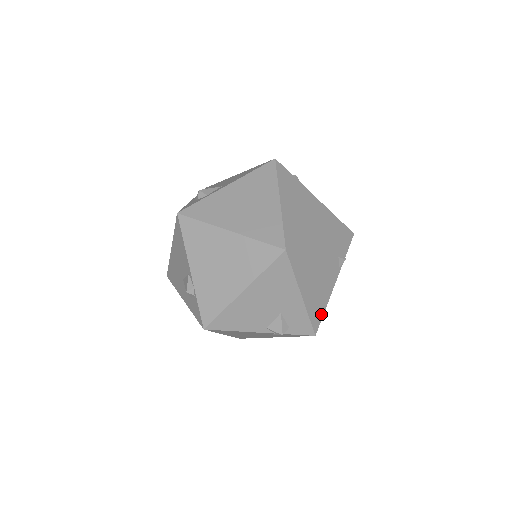
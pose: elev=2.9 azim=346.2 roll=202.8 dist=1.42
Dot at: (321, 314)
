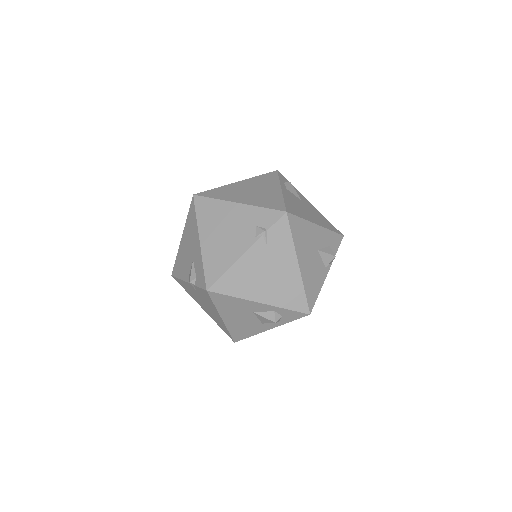
Dot at: (220, 272)
